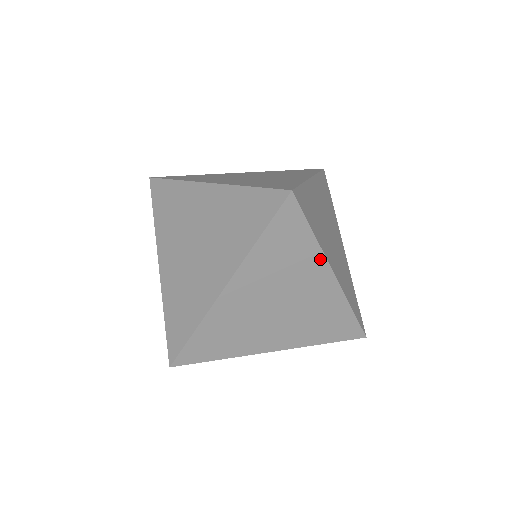
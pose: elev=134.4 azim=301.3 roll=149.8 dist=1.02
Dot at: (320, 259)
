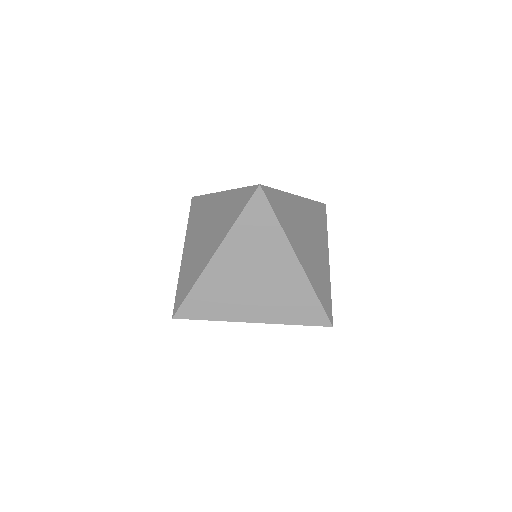
Dot at: (285, 243)
